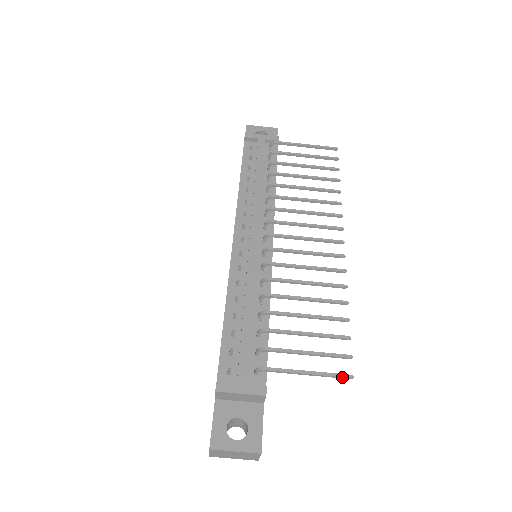
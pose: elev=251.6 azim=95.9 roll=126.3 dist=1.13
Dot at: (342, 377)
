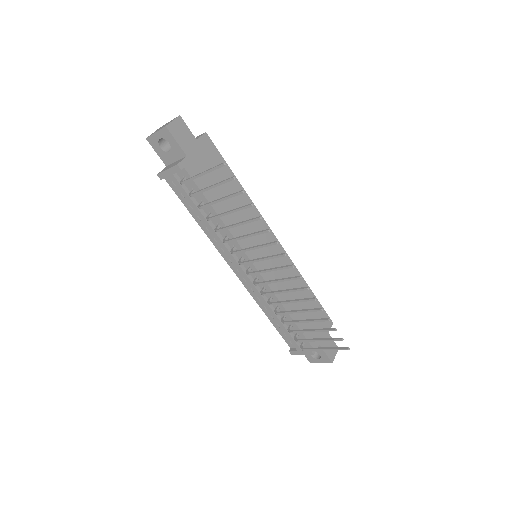
Dot at: occluded
